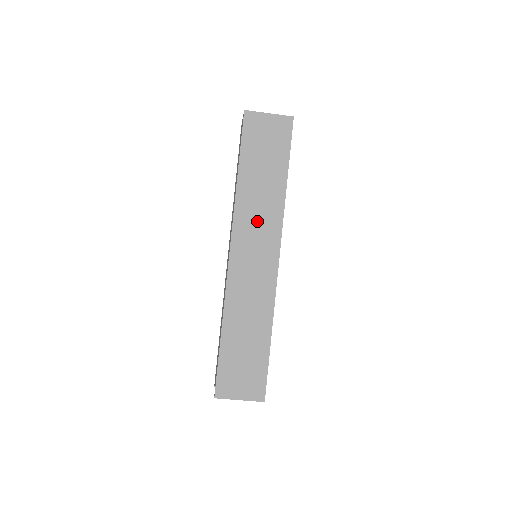
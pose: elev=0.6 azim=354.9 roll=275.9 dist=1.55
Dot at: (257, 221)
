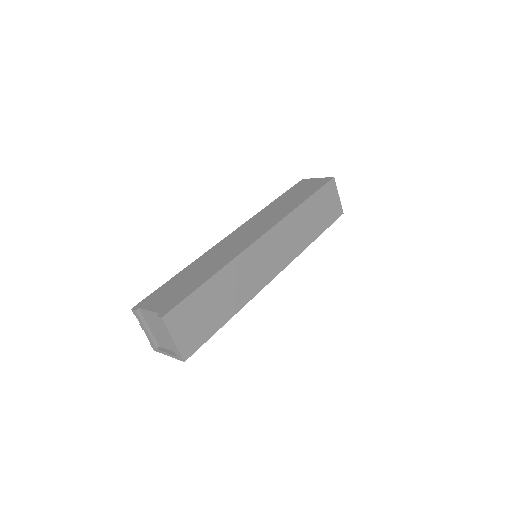
Dot at: (289, 238)
